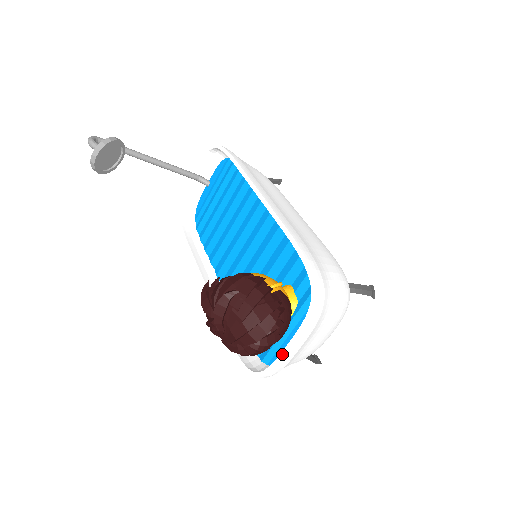
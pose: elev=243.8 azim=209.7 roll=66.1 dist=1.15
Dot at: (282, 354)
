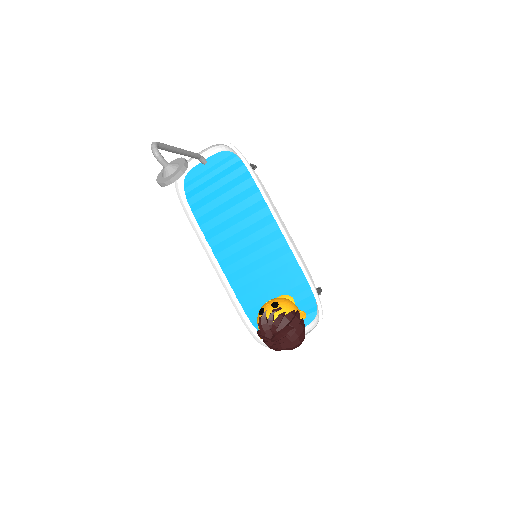
Dot at: occluded
